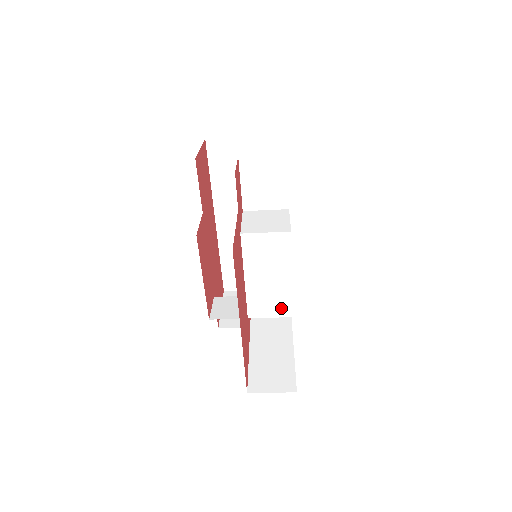
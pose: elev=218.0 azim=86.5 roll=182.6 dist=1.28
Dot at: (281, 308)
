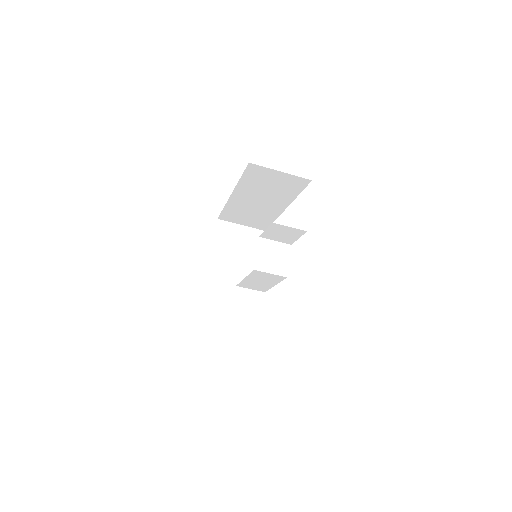
Dot at: (260, 289)
